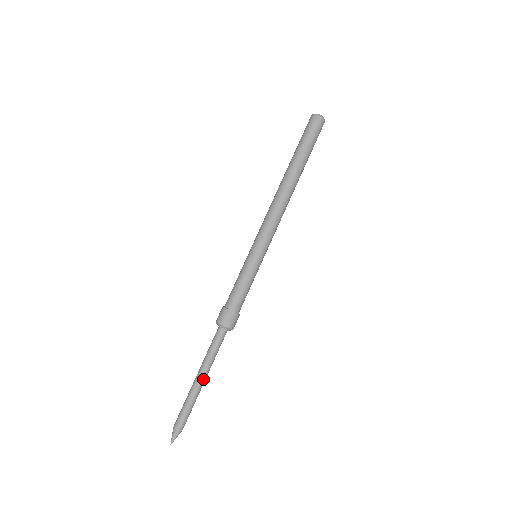
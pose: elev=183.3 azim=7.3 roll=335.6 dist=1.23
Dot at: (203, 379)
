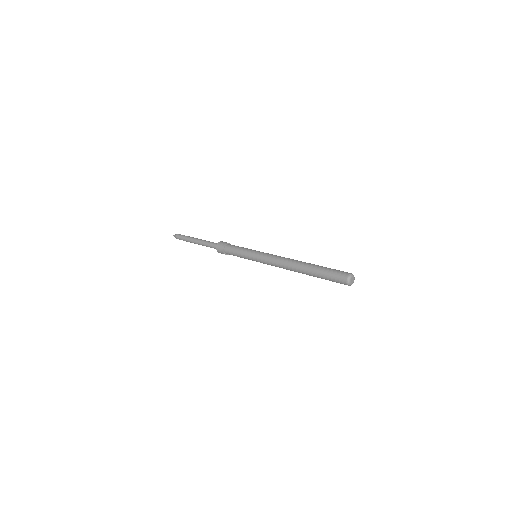
Dot at: occluded
